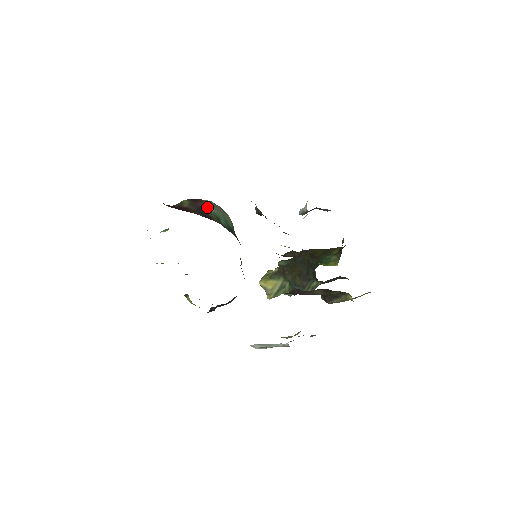
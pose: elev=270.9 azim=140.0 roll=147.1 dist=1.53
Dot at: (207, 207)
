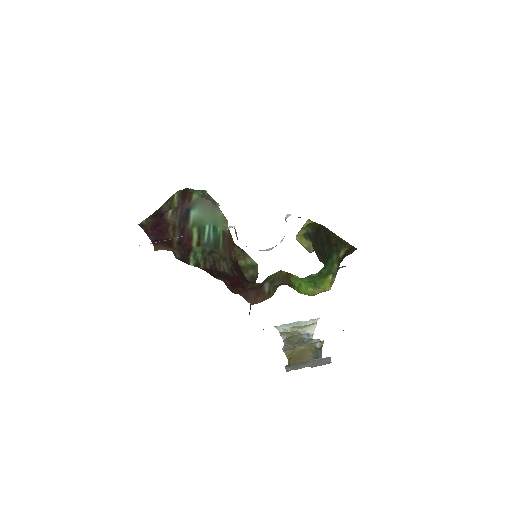
Dot at: (193, 210)
